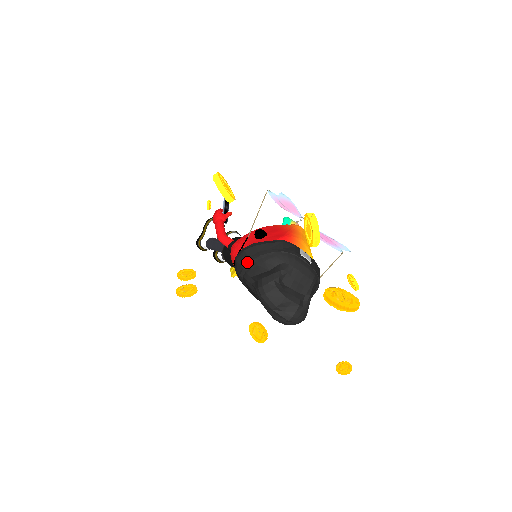
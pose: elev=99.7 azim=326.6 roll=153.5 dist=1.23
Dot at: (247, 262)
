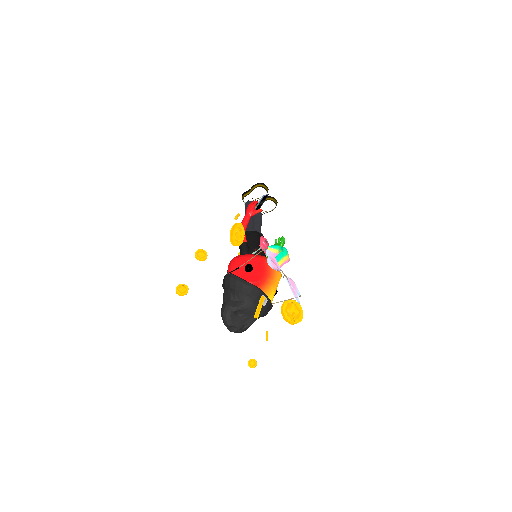
Dot at: (228, 286)
